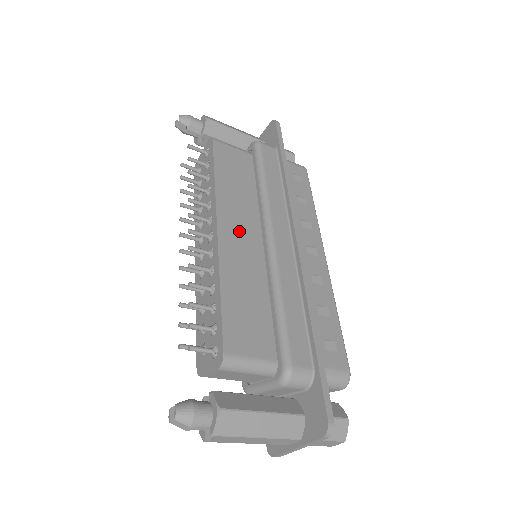
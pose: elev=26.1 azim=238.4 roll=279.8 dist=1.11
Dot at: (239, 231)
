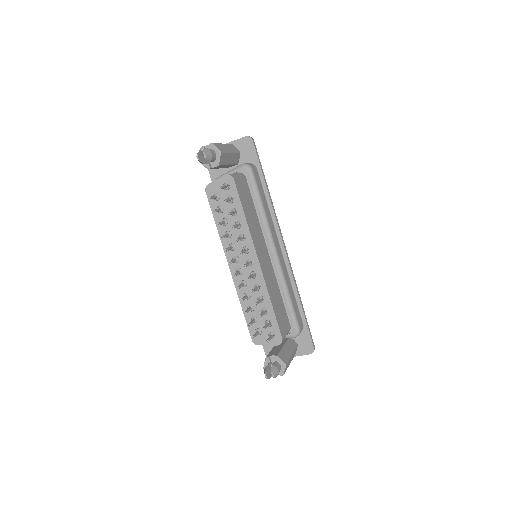
Dot at: (263, 254)
